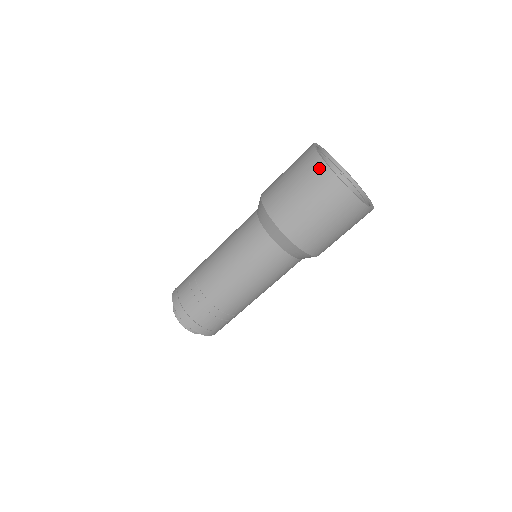
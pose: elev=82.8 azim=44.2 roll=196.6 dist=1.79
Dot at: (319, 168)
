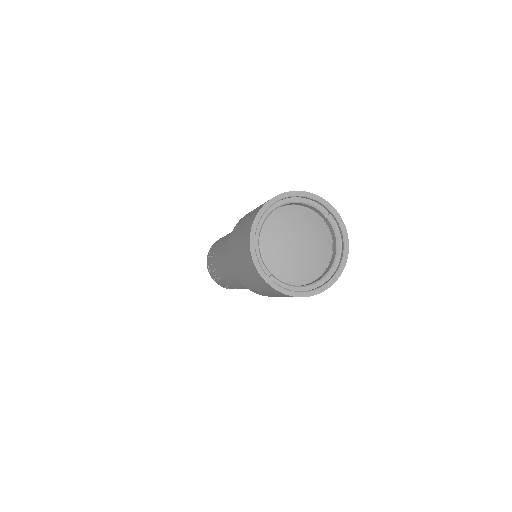
Dot at: (248, 254)
